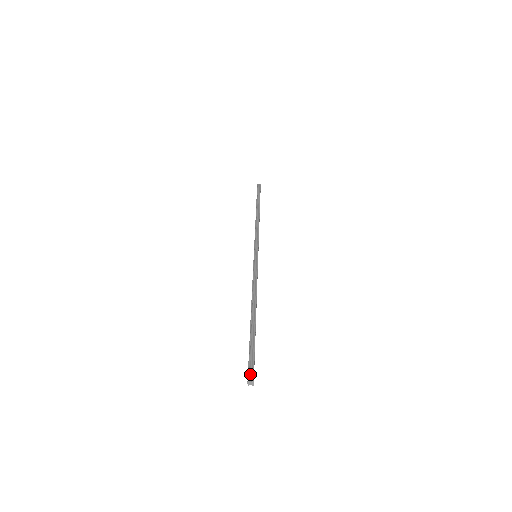
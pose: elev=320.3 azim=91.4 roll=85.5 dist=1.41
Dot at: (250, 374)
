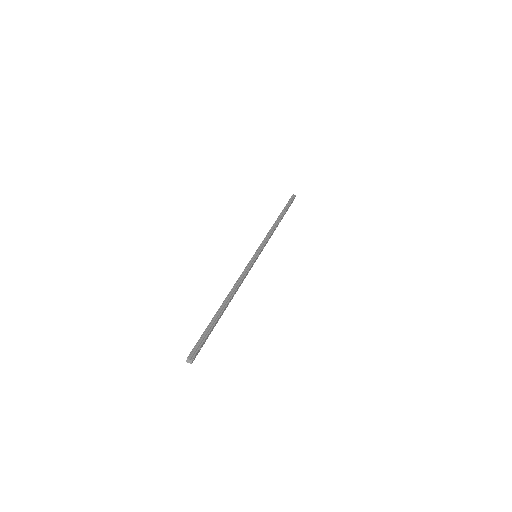
Dot at: (193, 353)
